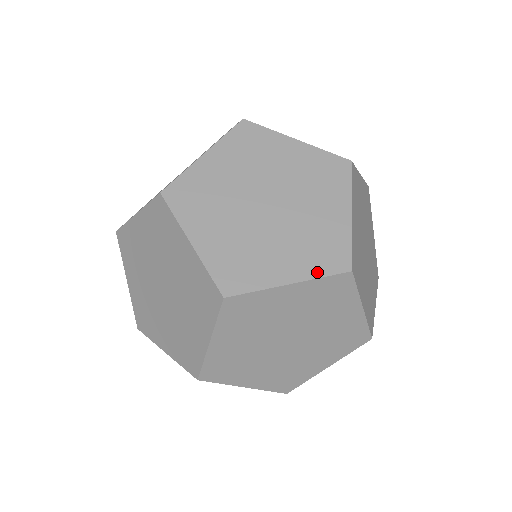
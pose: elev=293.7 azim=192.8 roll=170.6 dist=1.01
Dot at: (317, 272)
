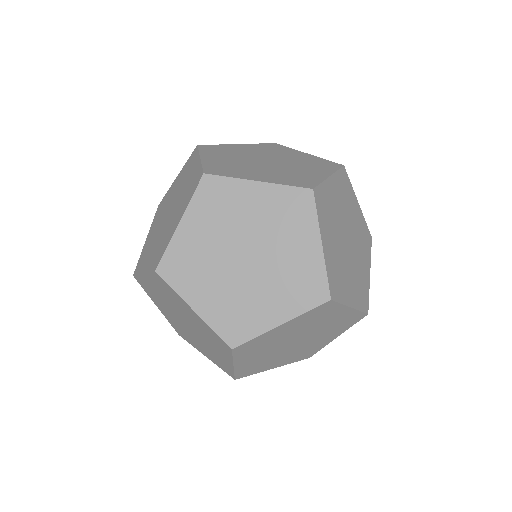
Dot at: (284, 183)
